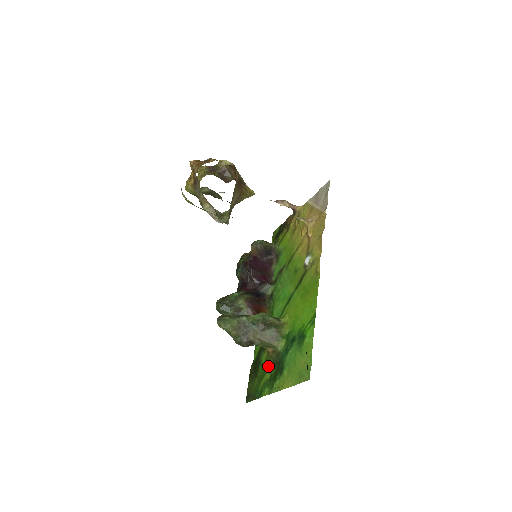
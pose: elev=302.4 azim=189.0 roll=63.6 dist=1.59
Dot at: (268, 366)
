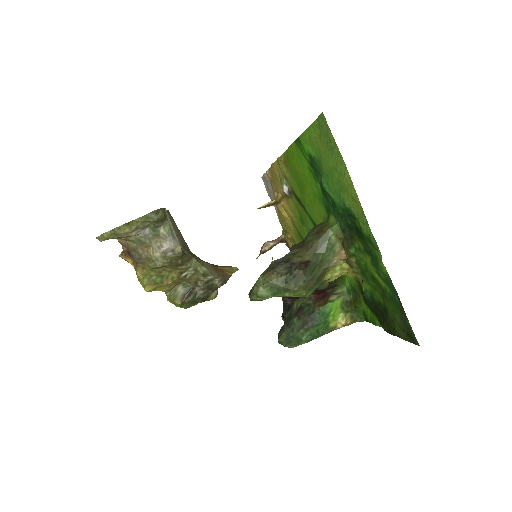
Dot at: (362, 264)
